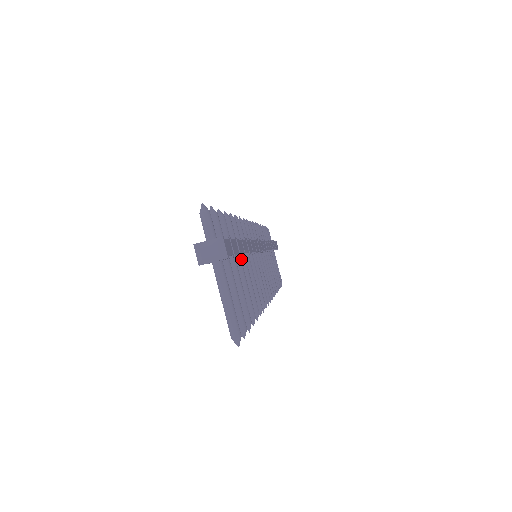
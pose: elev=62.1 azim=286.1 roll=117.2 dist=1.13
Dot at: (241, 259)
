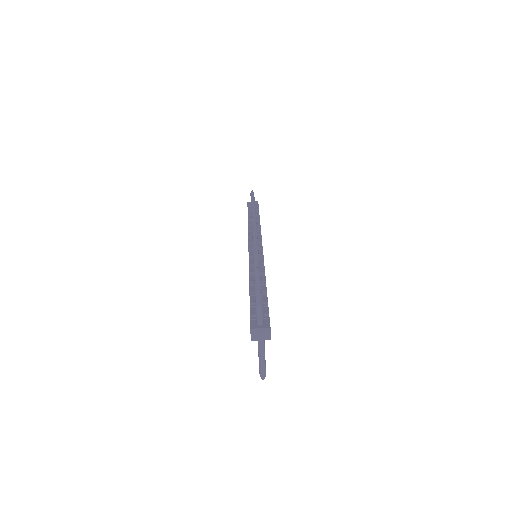
Dot at: occluded
